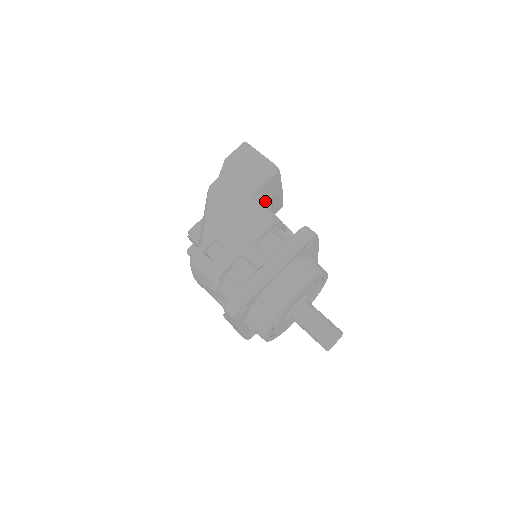
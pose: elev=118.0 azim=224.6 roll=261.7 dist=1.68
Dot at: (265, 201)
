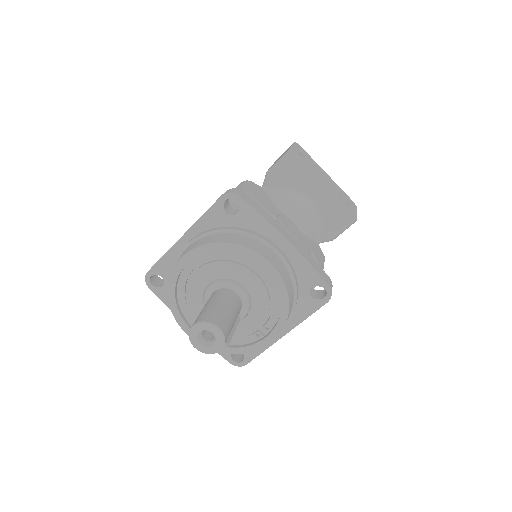
Dot at: (281, 194)
